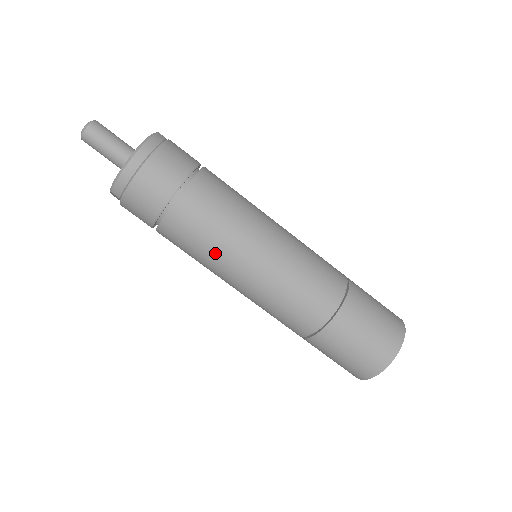
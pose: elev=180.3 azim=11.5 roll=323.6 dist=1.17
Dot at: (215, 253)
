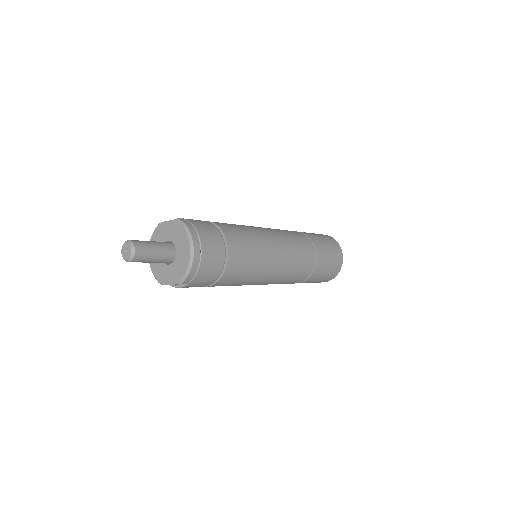
Dot at: (256, 273)
